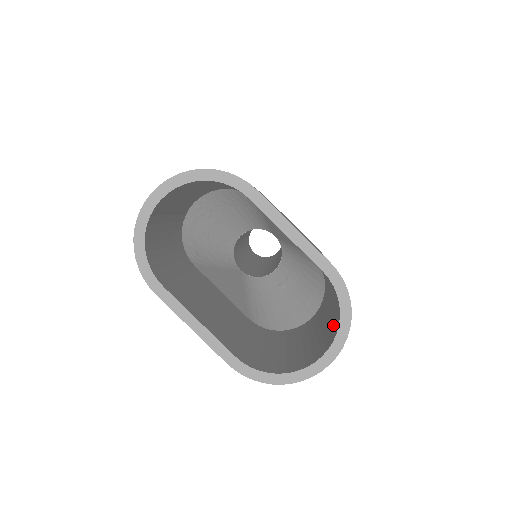
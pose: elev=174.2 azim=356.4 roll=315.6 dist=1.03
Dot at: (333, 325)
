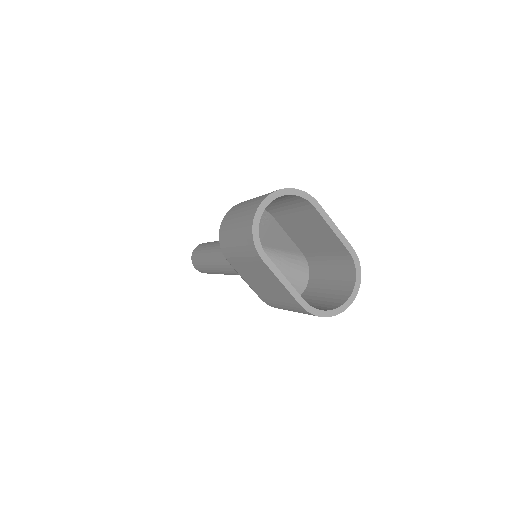
Dot at: (344, 286)
